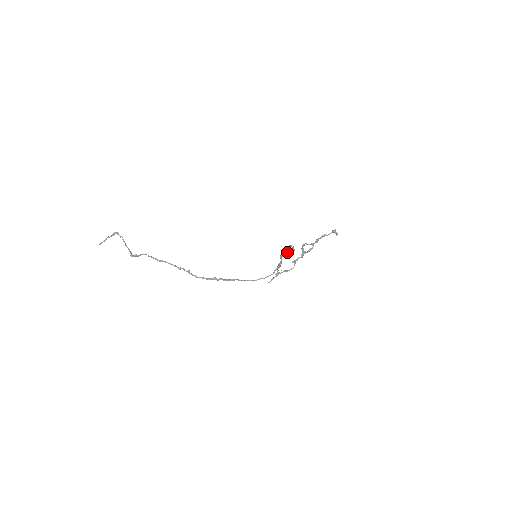
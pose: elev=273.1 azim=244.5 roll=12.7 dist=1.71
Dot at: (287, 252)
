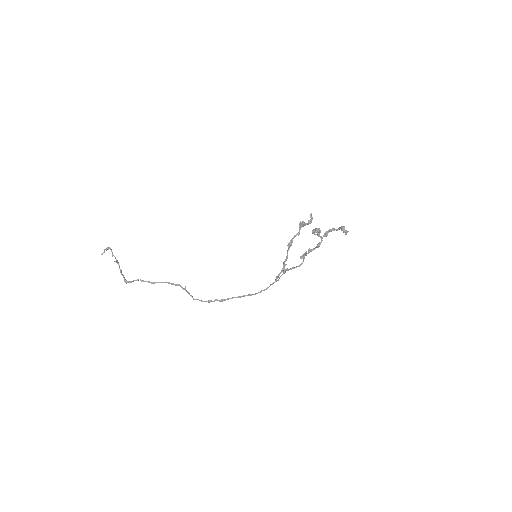
Dot at: occluded
